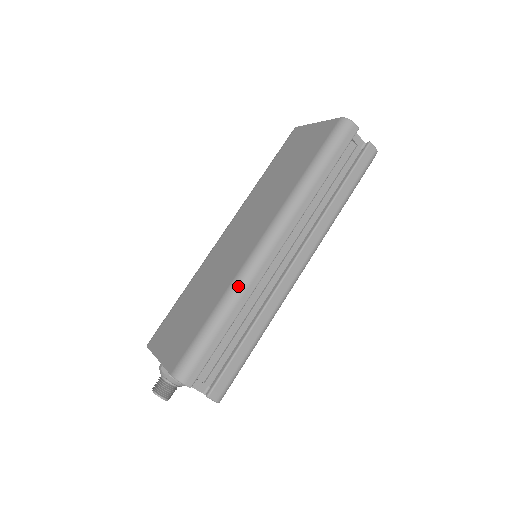
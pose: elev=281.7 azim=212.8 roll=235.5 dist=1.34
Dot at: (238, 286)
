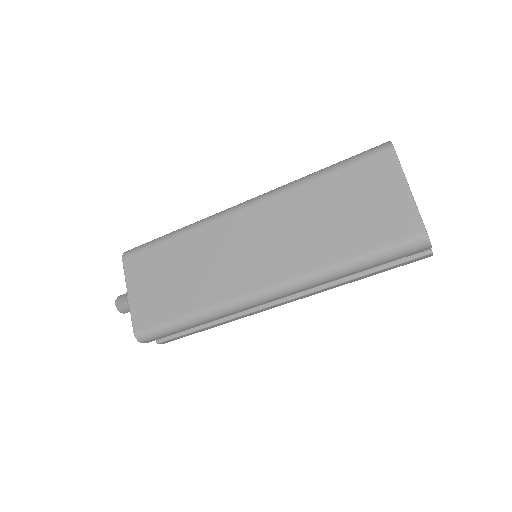
Dot at: (219, 312)
